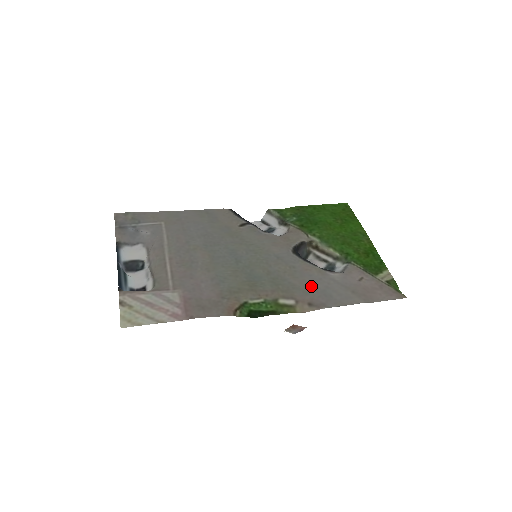
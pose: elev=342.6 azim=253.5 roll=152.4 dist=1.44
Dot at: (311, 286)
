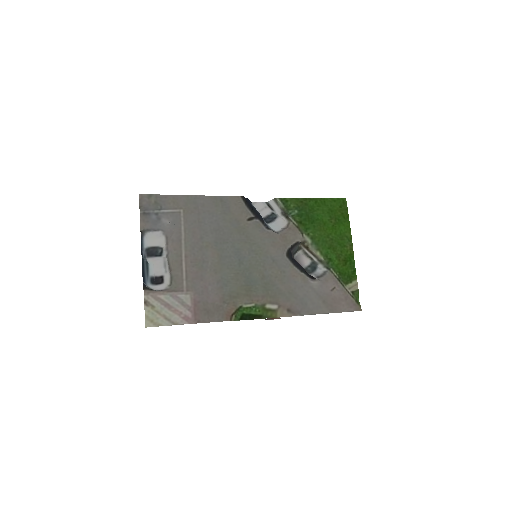
Dot at: (293, 293)
